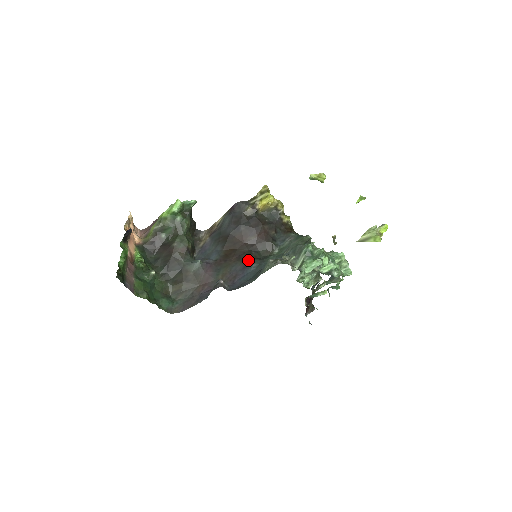
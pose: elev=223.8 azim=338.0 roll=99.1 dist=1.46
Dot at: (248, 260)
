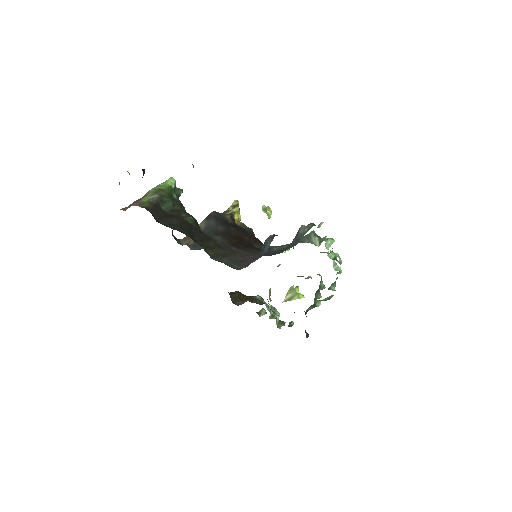
Dot at: (260, 249)
